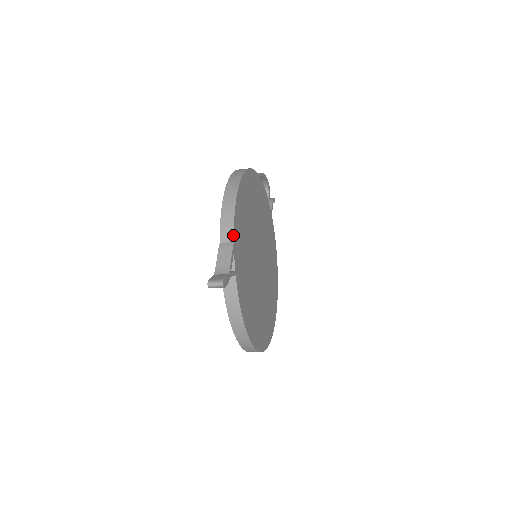
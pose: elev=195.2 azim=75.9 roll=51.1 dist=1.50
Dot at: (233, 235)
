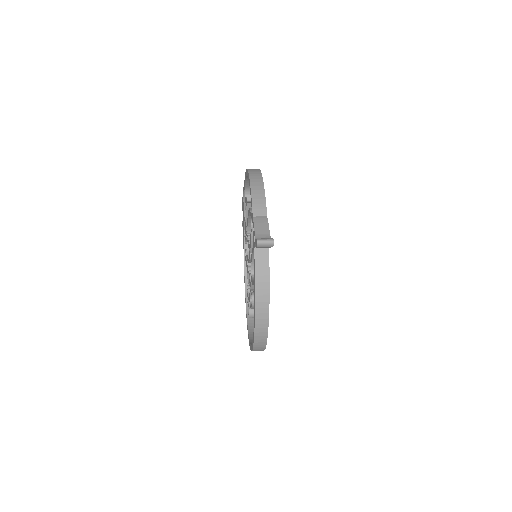
Dot at: (266, 210)
